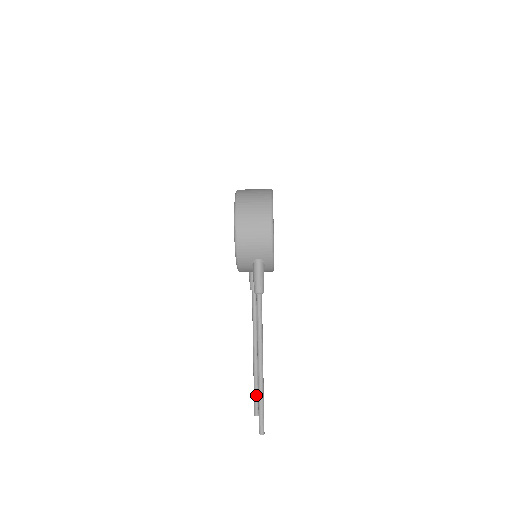
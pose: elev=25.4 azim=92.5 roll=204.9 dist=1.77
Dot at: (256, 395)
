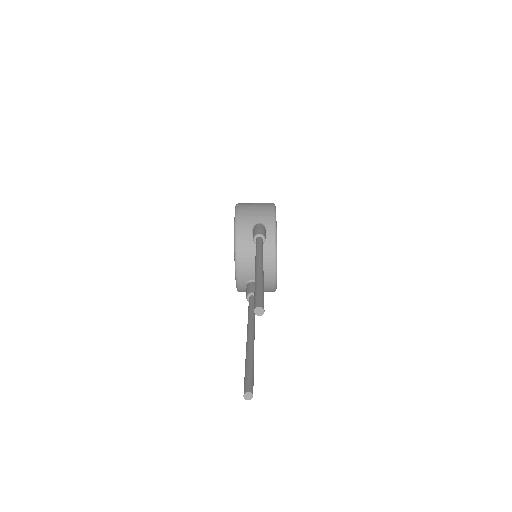
Dot at: (249, 369)
